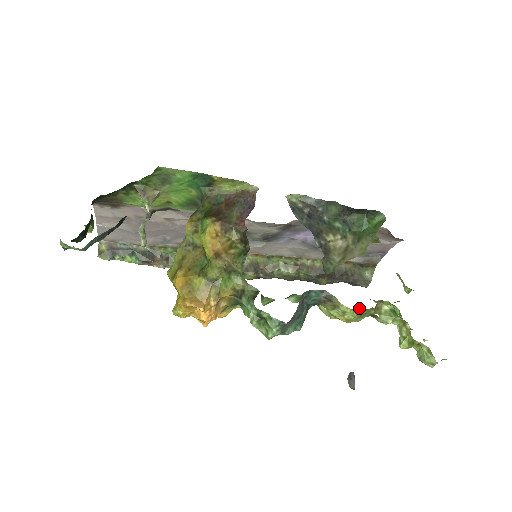
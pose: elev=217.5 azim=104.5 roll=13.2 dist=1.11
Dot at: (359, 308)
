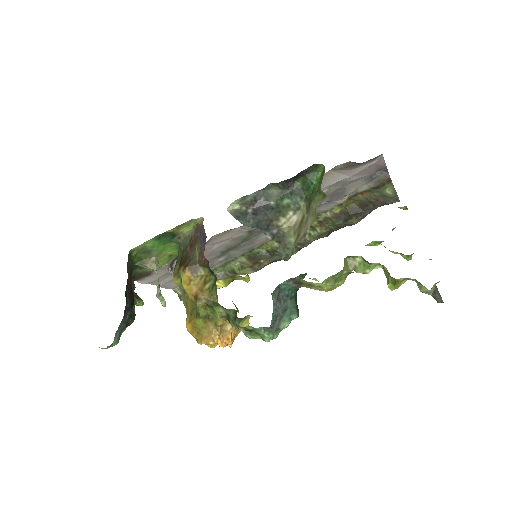
Dot at: (328, 277)
